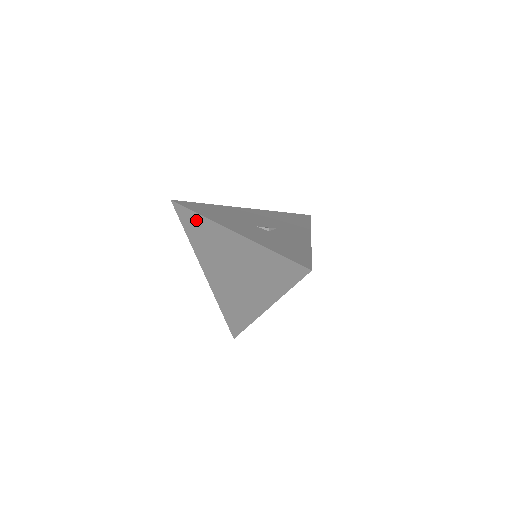
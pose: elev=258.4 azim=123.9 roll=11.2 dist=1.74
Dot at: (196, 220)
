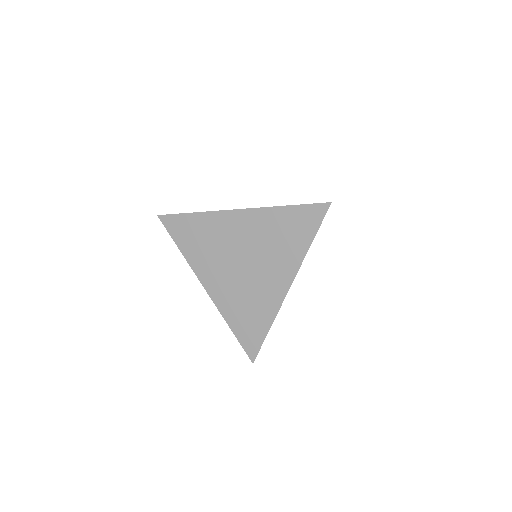
Dot at: (190, 222)
